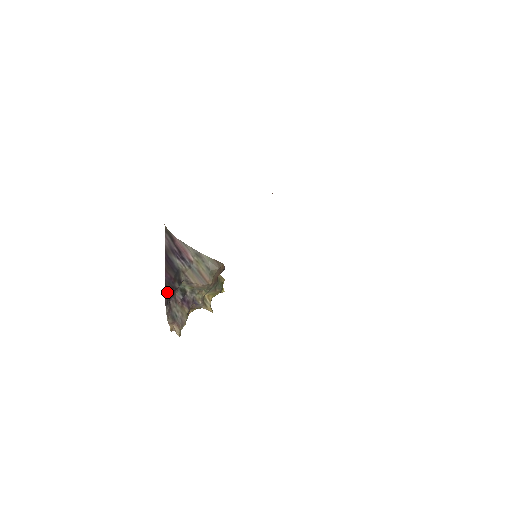
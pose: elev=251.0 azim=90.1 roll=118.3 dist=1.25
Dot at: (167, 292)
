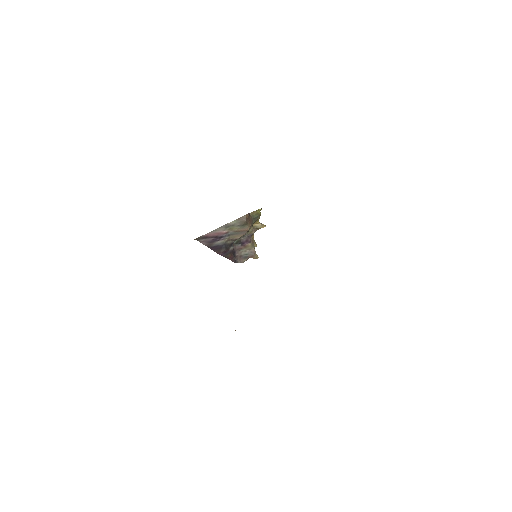
Dot at: (230, 258)
